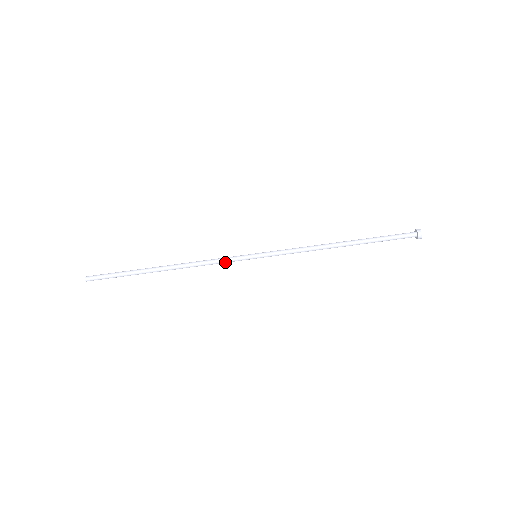
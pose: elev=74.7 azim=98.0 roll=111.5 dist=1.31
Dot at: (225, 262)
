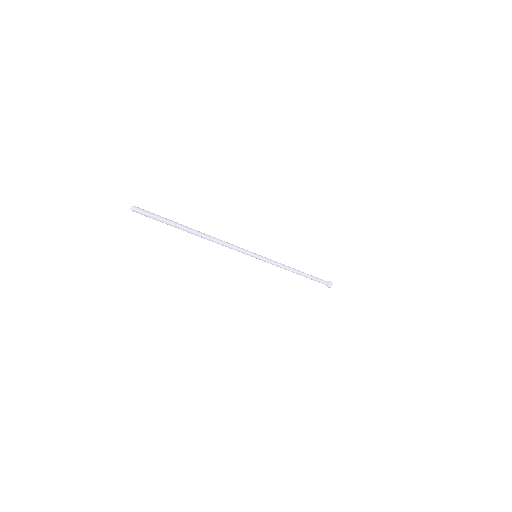
Dot at: (238, 251)
